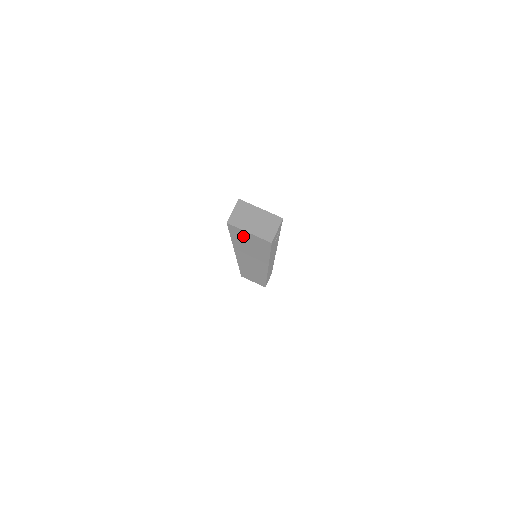
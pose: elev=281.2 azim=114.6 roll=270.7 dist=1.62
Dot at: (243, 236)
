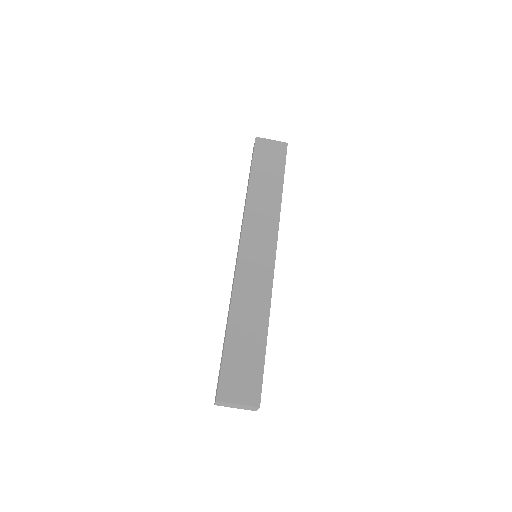
Dot at: occluded
